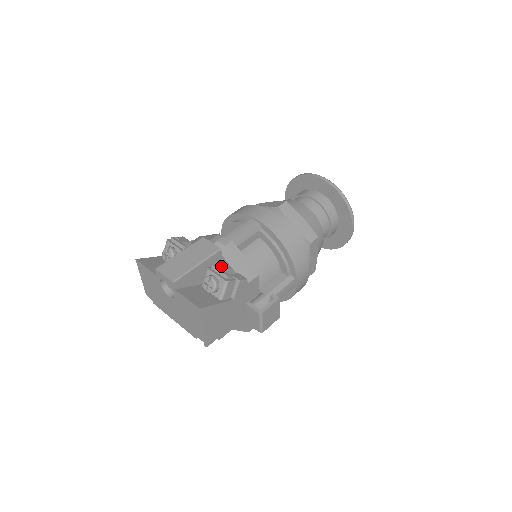
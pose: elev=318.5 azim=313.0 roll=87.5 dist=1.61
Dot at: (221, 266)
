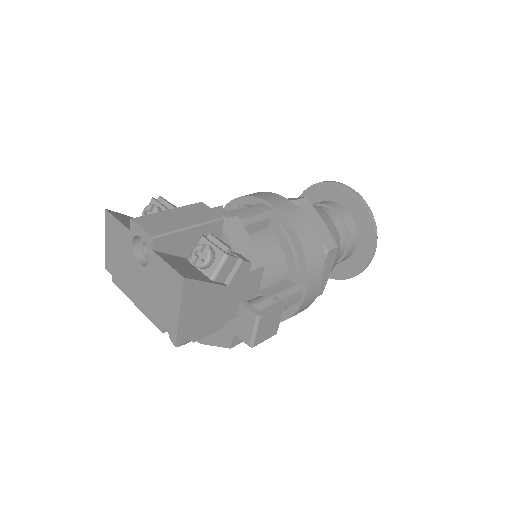
Dot at: occluded
